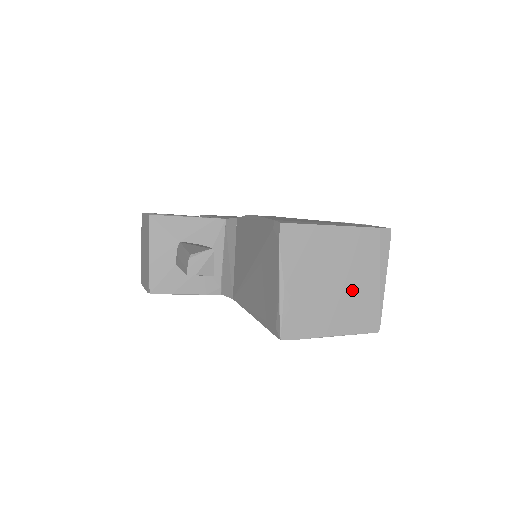
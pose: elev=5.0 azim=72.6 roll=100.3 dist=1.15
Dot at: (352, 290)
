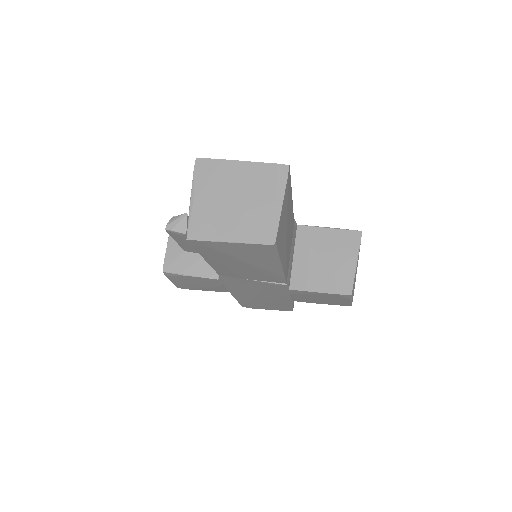
Dot at: (250, 208)
